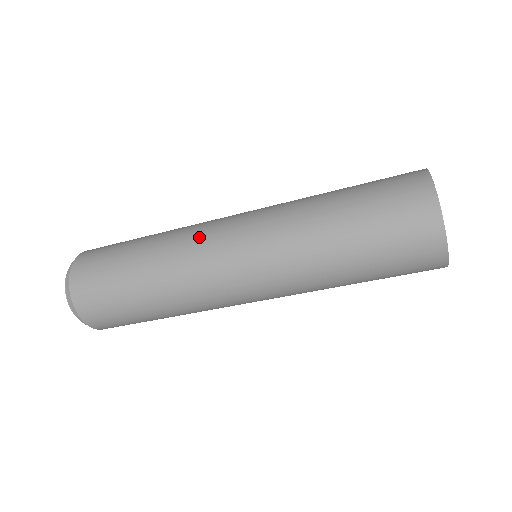
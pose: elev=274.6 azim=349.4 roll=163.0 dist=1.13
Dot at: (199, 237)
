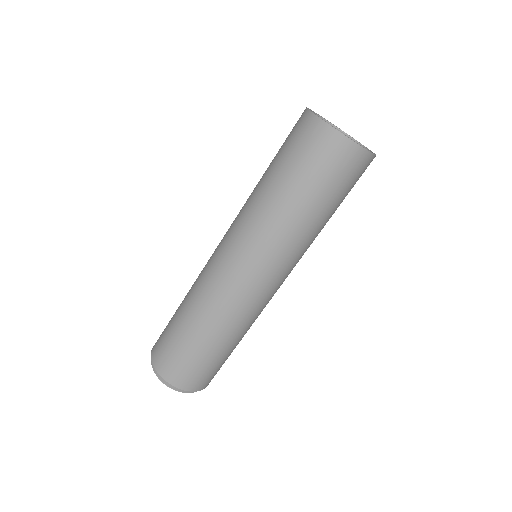
Dot at: (214, 283)
